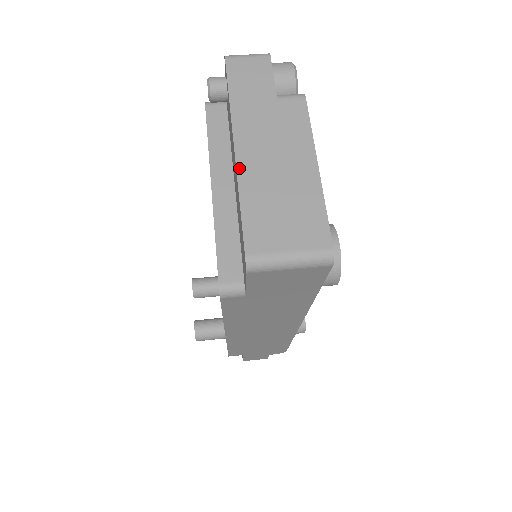
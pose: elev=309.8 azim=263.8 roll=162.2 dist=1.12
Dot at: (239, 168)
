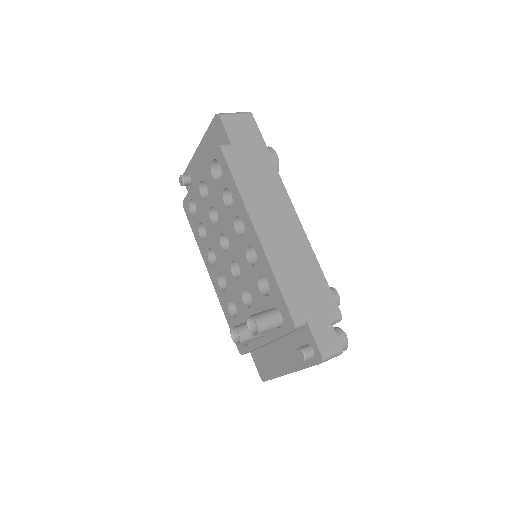
Dot at: (202, 141)
